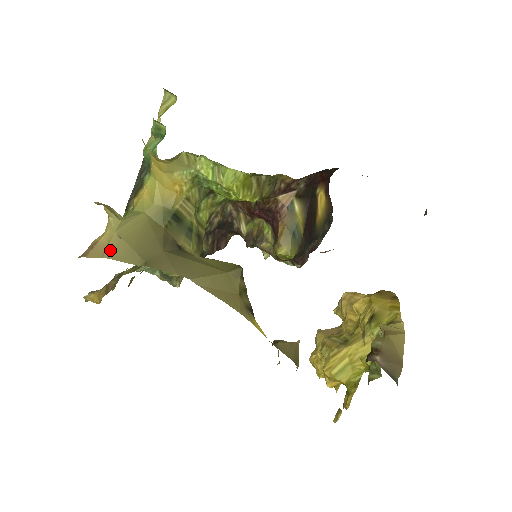
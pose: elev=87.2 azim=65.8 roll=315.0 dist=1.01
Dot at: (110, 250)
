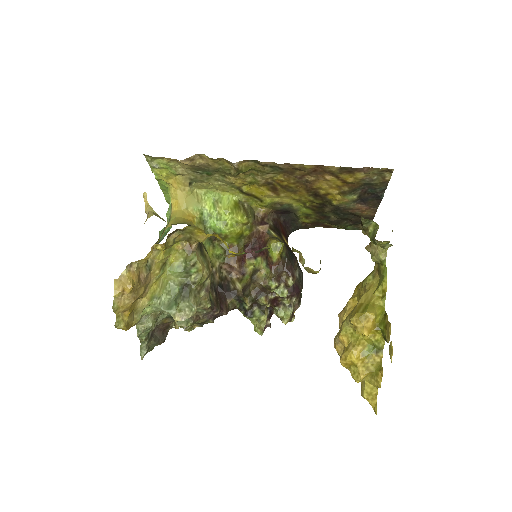
Dot at: occluded
